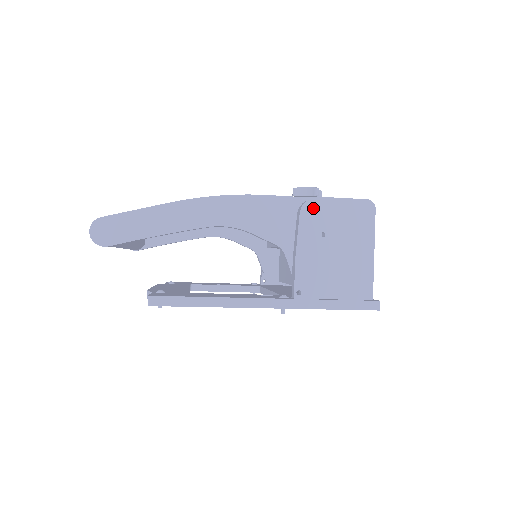
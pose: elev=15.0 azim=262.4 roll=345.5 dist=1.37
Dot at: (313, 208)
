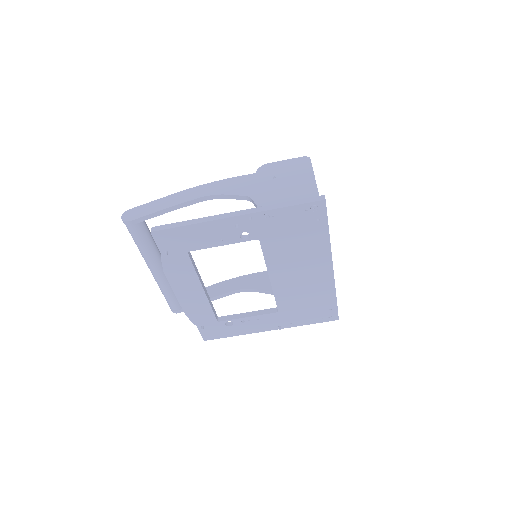
Dot at: (265, 168)
